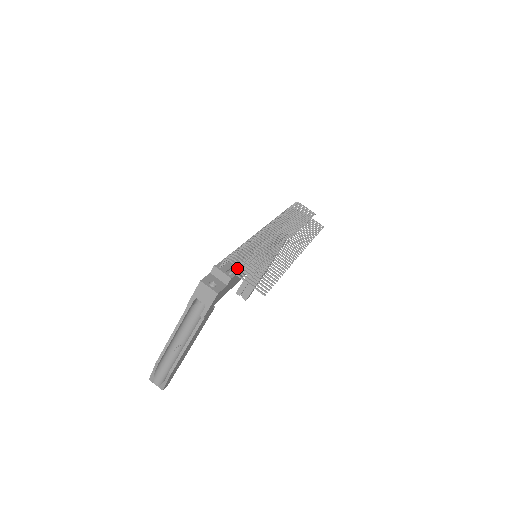
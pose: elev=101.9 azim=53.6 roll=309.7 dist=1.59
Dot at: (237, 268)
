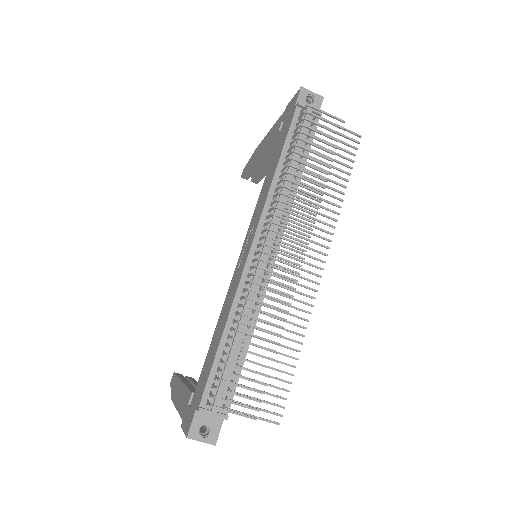
Dot at: occluded
